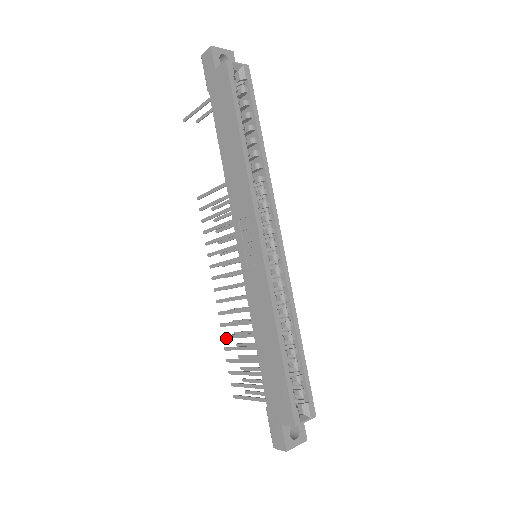
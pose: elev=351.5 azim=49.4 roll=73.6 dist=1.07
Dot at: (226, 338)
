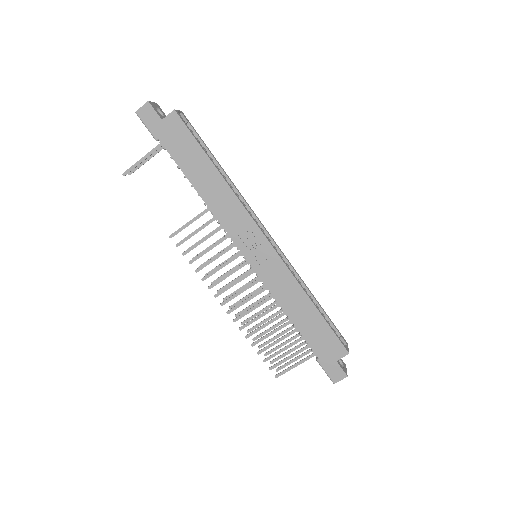
Dot at: occluded
